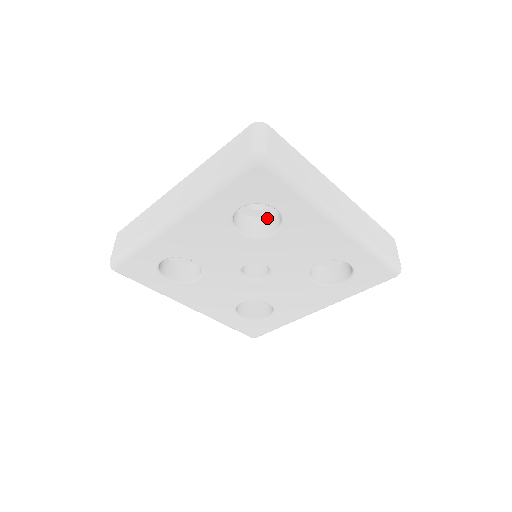
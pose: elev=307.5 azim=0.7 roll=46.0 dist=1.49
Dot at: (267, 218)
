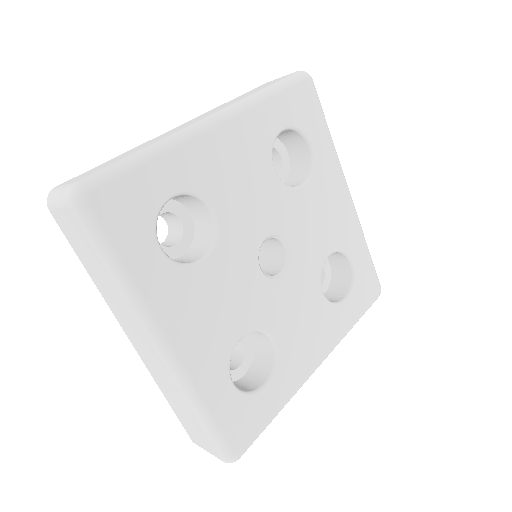
Dot at: occluded
